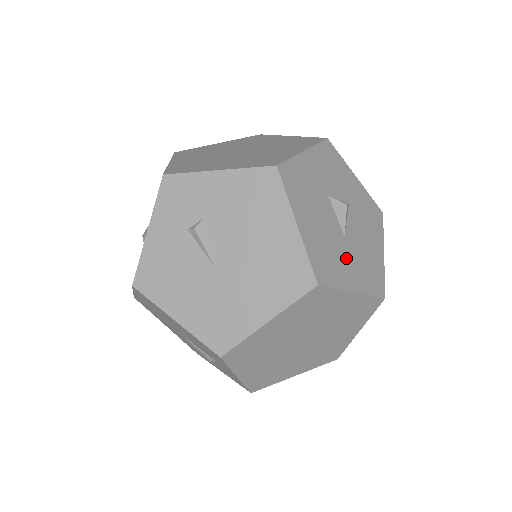
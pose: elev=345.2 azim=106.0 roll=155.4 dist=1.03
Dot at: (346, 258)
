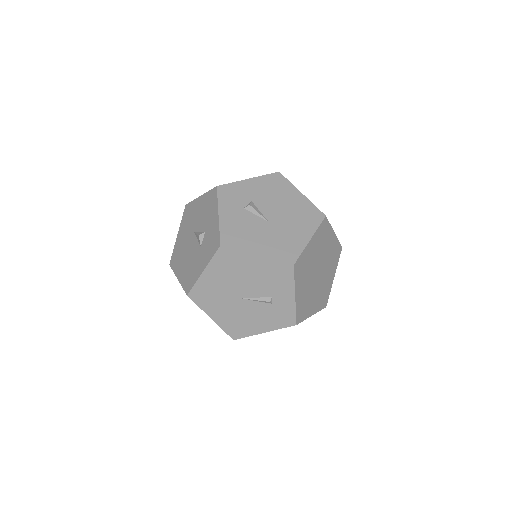
Dot at: occluded
